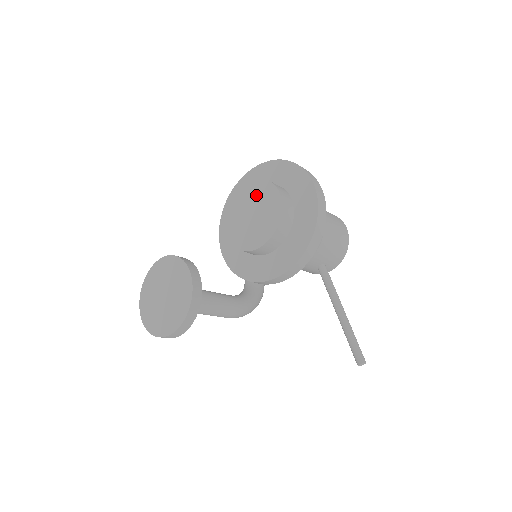
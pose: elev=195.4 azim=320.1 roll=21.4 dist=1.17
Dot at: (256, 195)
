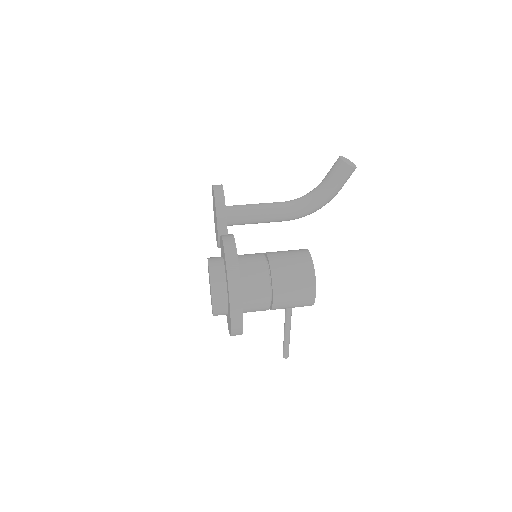
Dot at: occluded
